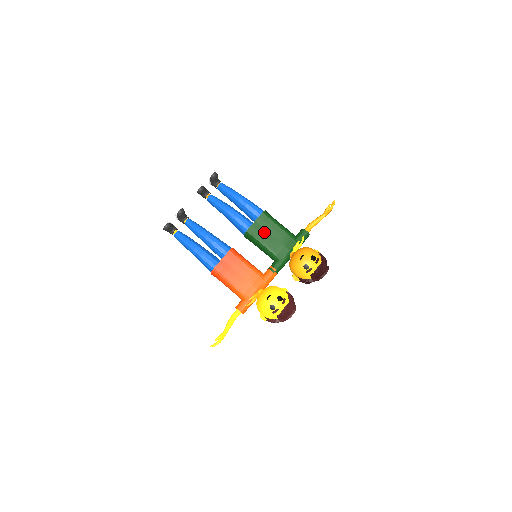
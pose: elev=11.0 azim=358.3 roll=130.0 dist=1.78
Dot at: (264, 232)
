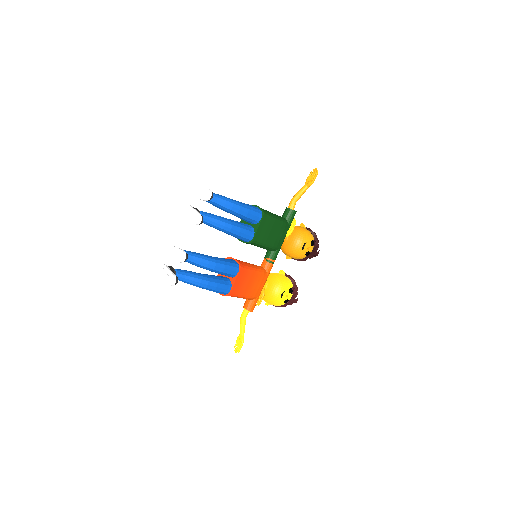
Dot at: (266, 234)
